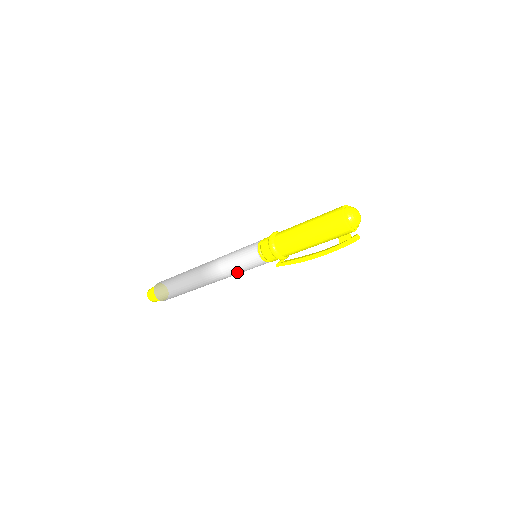
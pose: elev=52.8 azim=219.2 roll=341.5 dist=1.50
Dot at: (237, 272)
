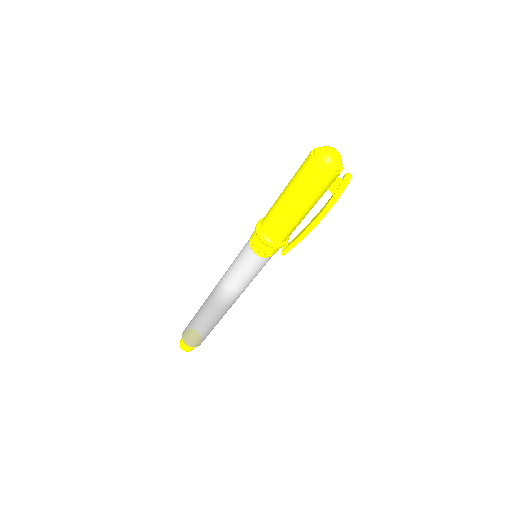
Dot at: (248, 283)
